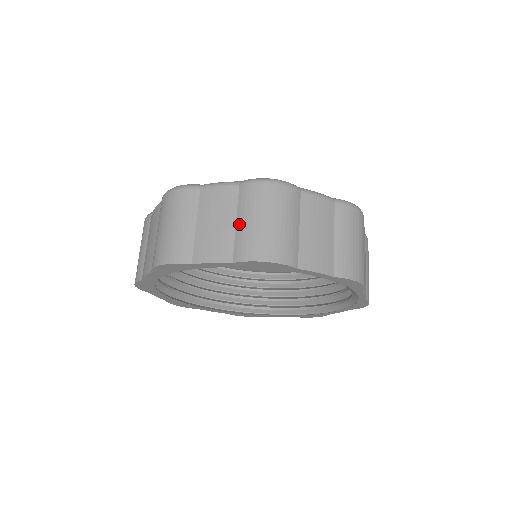
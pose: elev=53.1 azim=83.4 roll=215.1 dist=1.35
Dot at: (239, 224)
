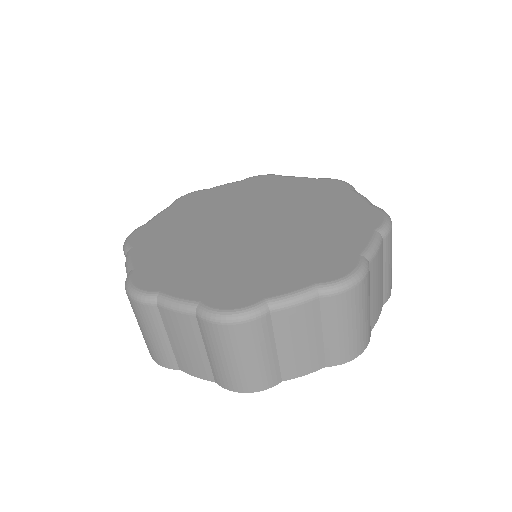
Dot at: (209, 355)
